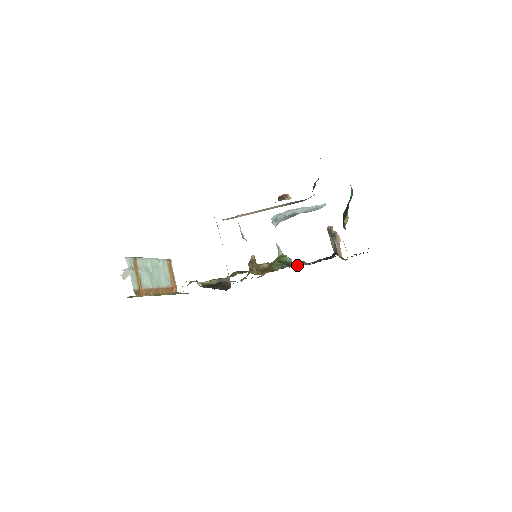
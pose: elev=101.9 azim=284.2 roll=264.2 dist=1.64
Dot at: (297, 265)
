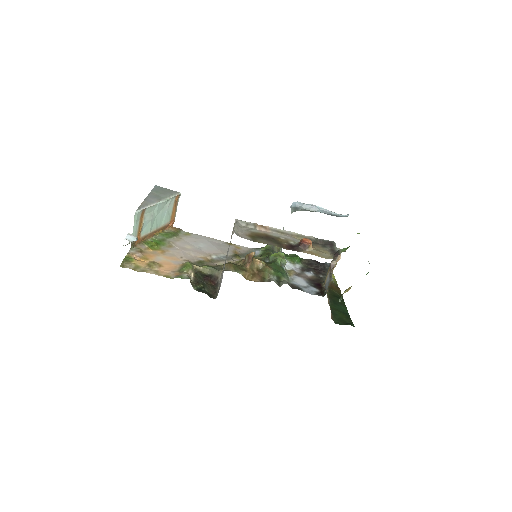
Dot at: (290, 260)
